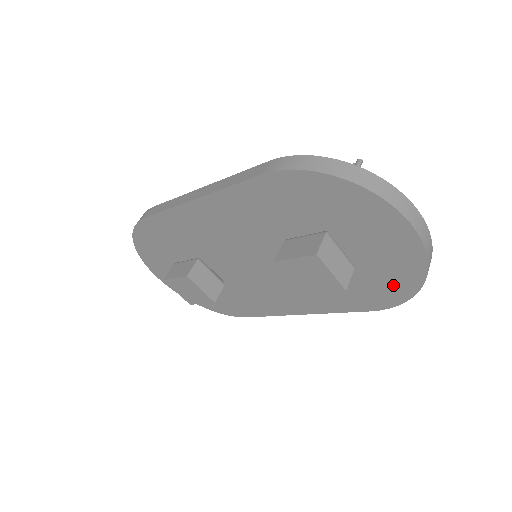
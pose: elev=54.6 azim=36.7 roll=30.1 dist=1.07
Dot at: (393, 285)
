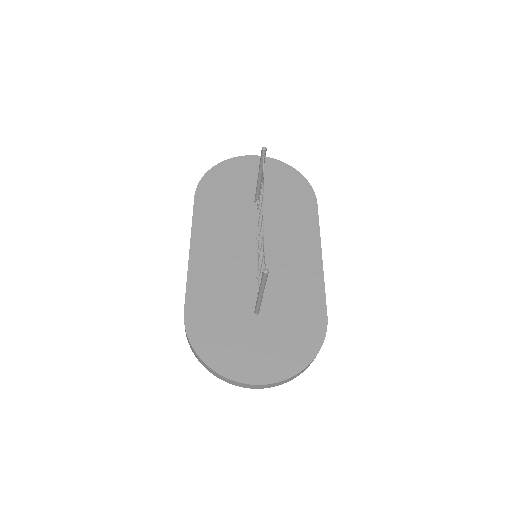
Dot at: occluded
